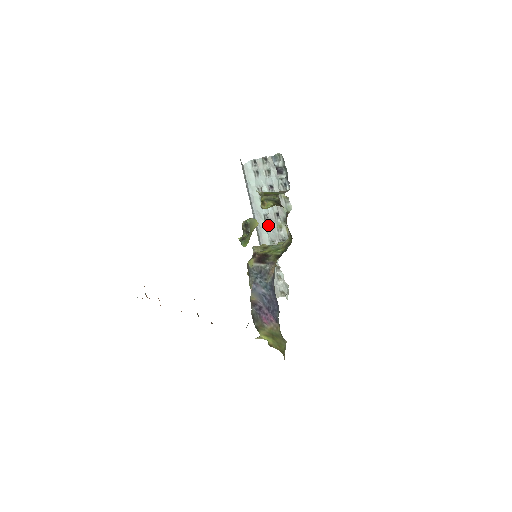
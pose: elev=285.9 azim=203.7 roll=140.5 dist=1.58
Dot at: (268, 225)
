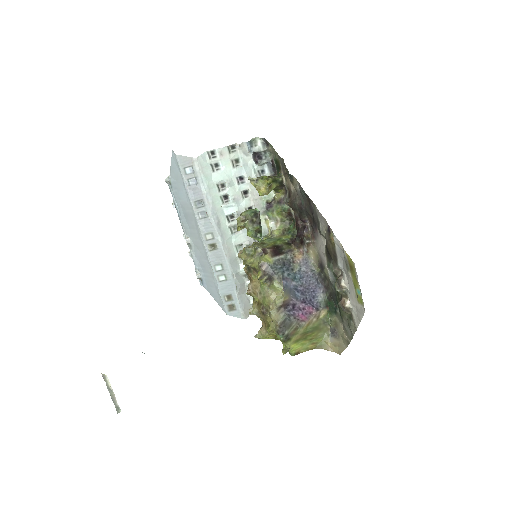
Dot at: (233, 227)
